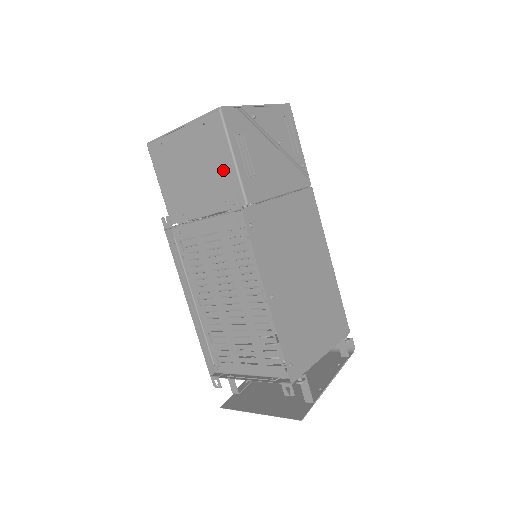
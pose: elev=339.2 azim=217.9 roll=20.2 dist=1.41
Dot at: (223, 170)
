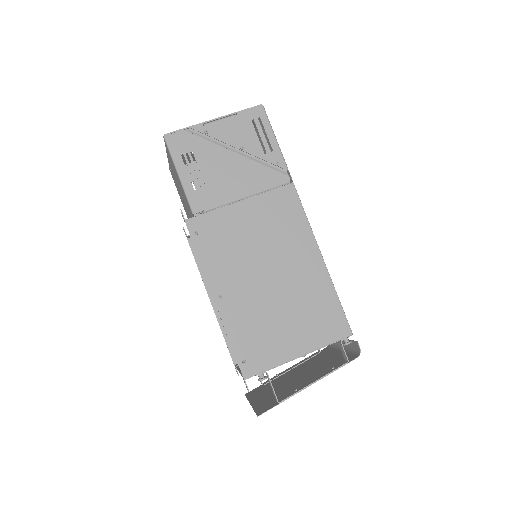
Dot at: occluded
